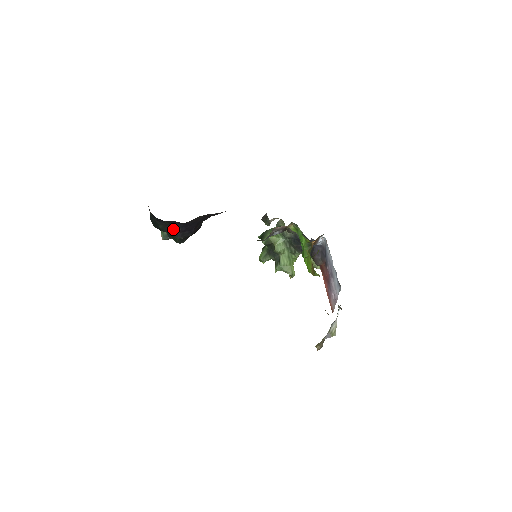
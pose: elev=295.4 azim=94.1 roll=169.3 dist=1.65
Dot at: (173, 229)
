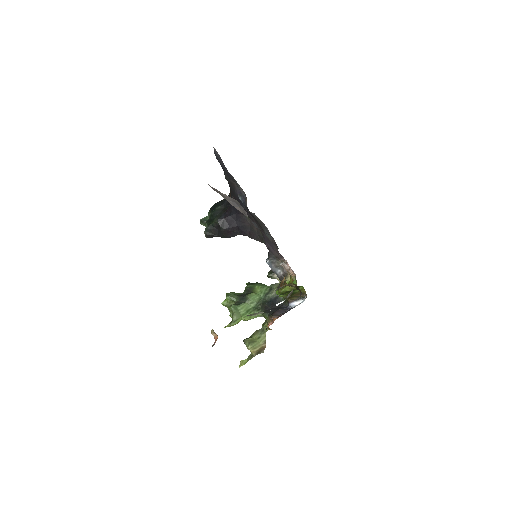
Dot at: (224, 213)
